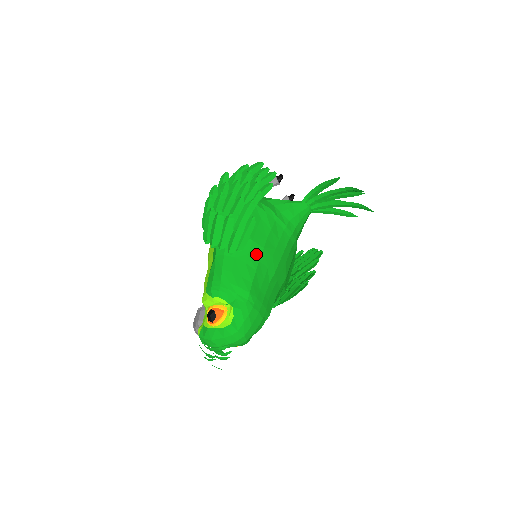
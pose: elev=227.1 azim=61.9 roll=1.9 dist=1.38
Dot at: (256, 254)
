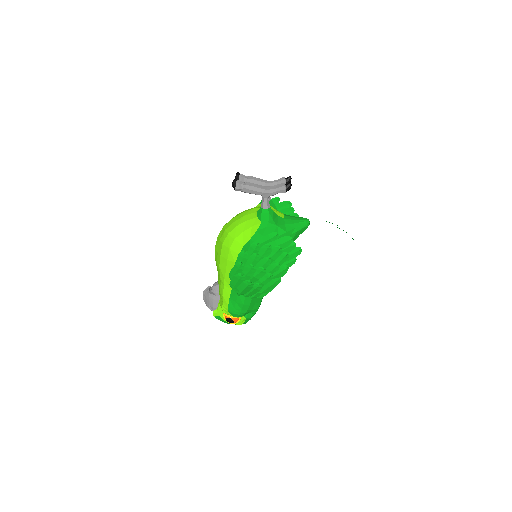
Dot at: occluded
